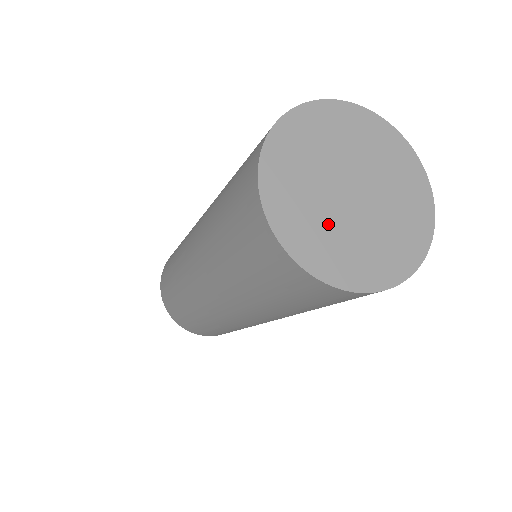
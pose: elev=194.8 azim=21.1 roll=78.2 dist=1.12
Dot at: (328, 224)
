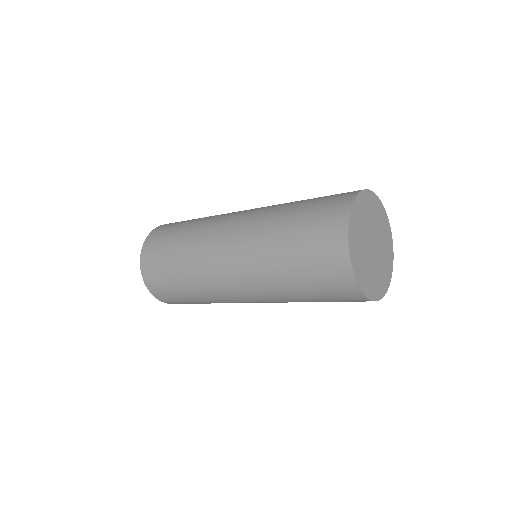
Dot at: (377, 271)
